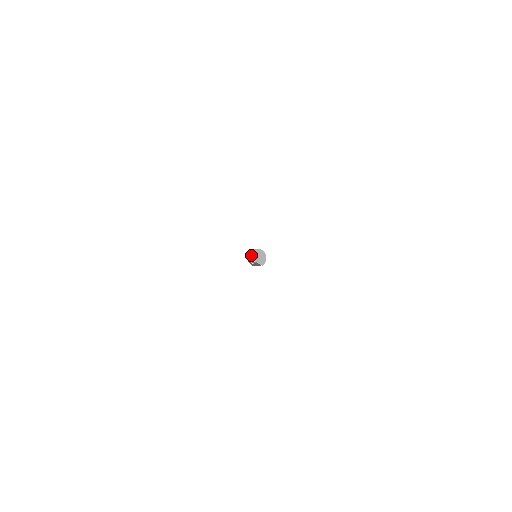
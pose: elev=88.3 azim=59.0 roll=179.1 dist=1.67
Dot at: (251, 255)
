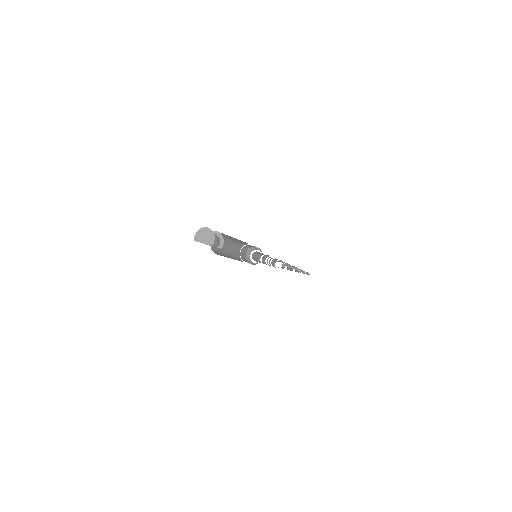
Dot at: (197, 237)
